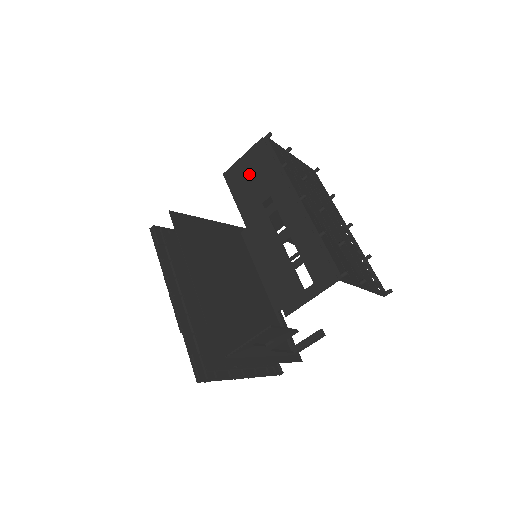
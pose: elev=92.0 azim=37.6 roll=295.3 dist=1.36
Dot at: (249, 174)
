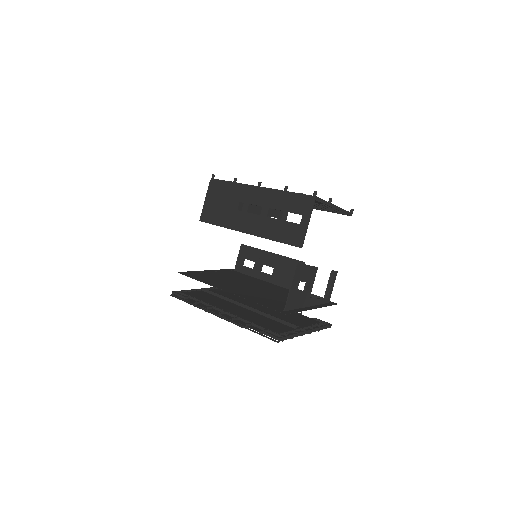
Dot at: (217, 205)
